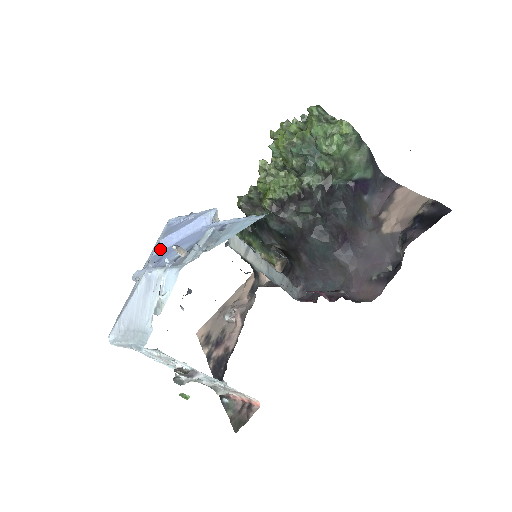
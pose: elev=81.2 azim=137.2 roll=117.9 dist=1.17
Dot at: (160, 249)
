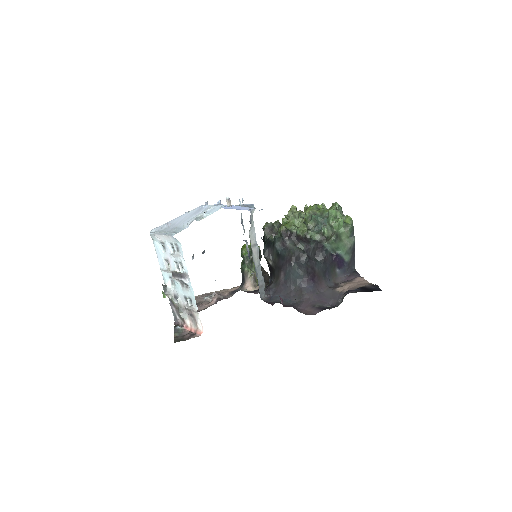
Dot at: occluded
